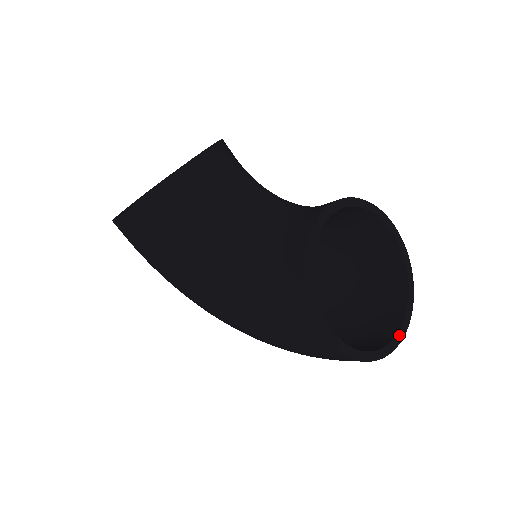
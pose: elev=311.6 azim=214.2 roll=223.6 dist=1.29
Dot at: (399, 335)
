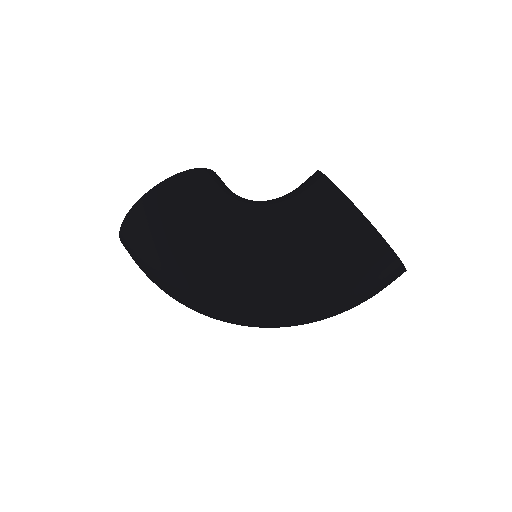
Dot at: occluded
